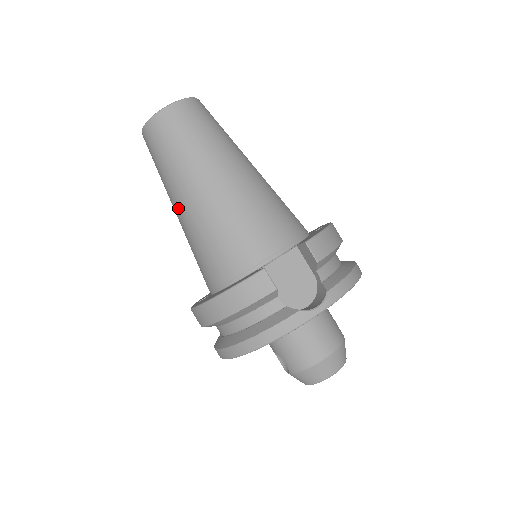
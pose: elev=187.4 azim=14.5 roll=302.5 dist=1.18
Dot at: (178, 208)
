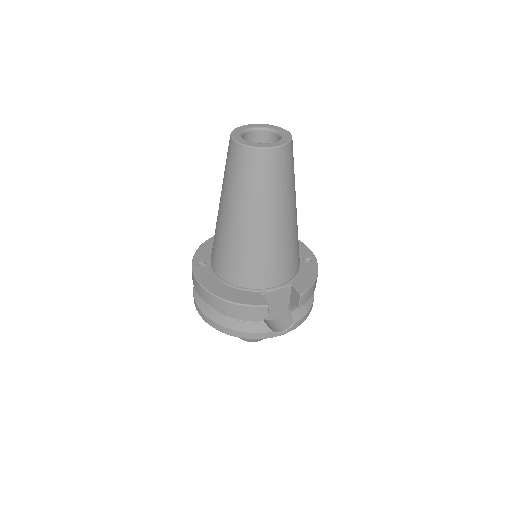
Dot at: (228, 216)
